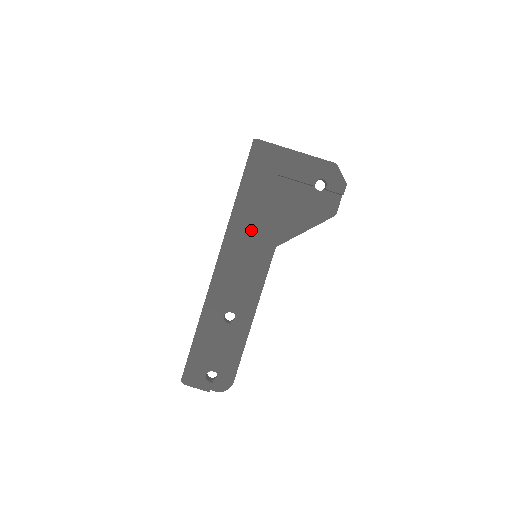
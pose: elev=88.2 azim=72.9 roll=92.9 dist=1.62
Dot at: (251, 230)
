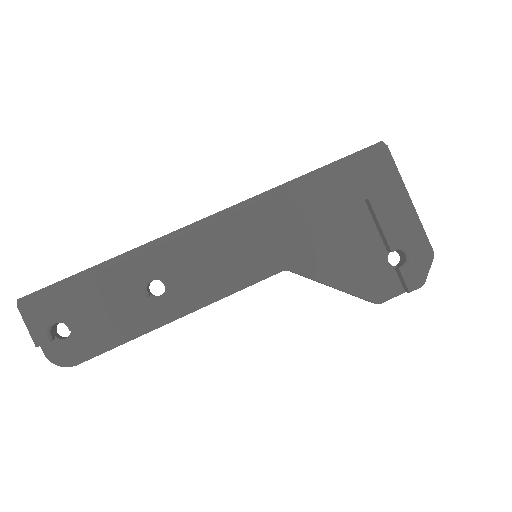
Dot at: (283, 223)
